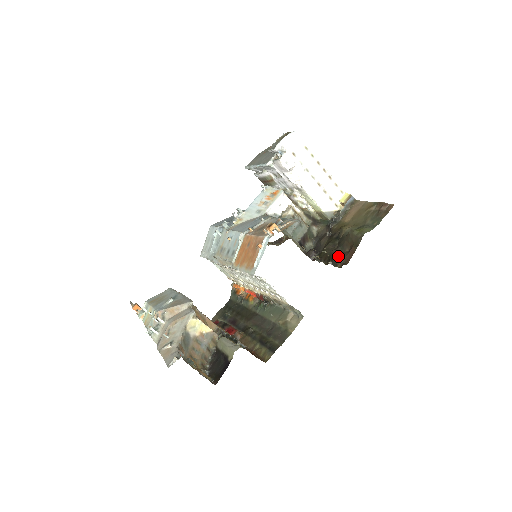
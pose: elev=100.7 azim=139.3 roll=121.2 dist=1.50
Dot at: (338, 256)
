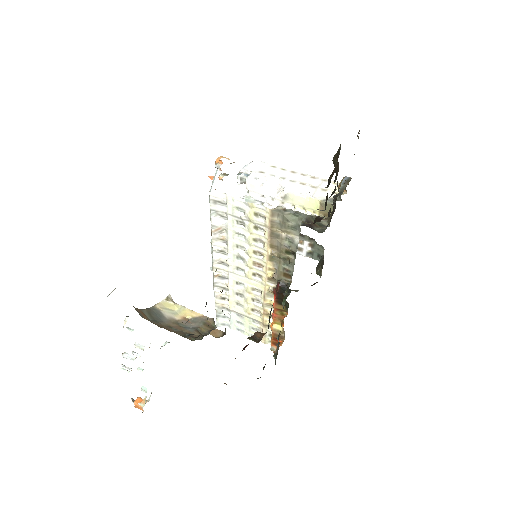
Dot at: (330, 177)
